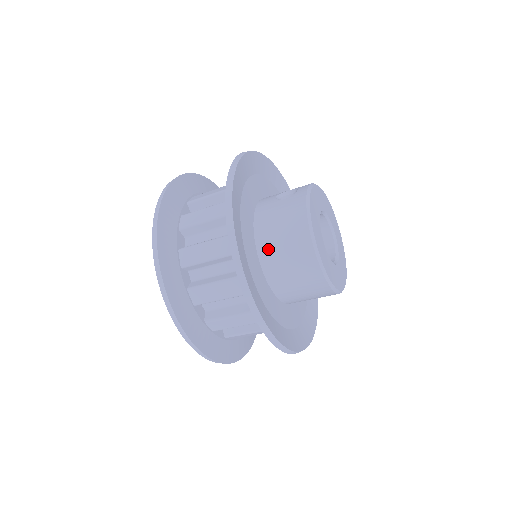
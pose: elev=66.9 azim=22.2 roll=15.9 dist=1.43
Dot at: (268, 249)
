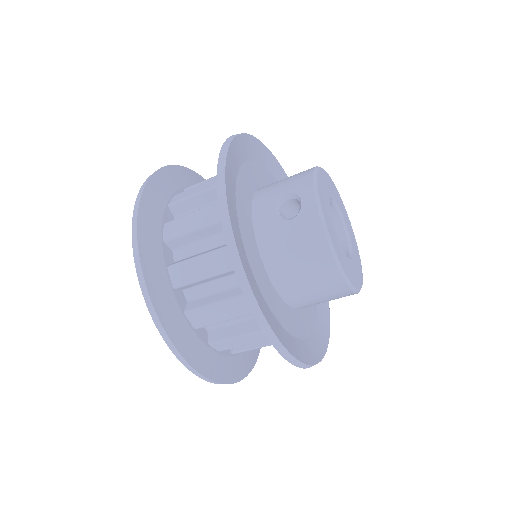
Dot at: (288, 285)
